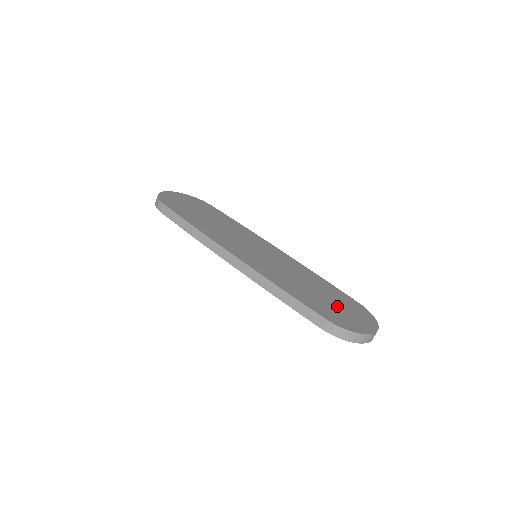
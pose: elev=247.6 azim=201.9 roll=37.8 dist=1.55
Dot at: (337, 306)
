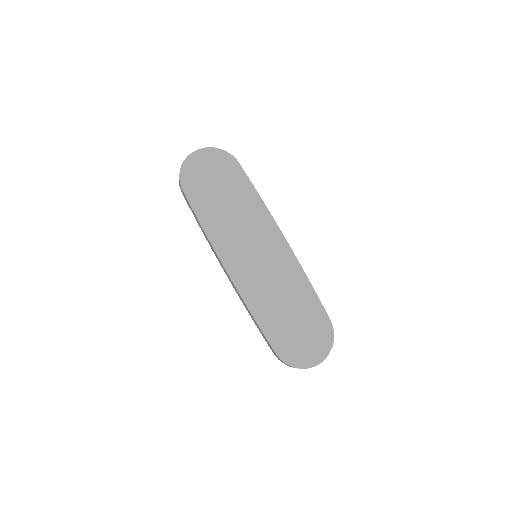
Dot at: (300, 332)
